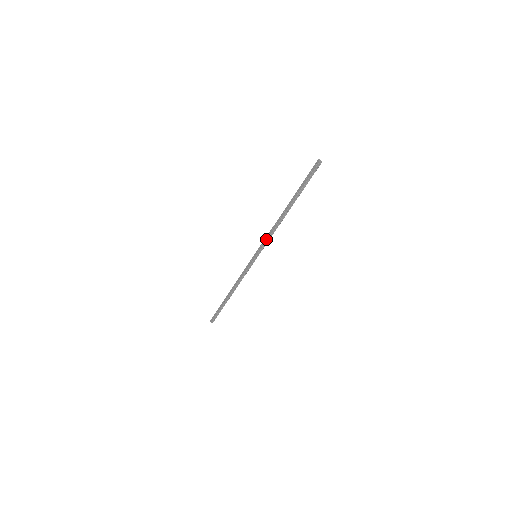
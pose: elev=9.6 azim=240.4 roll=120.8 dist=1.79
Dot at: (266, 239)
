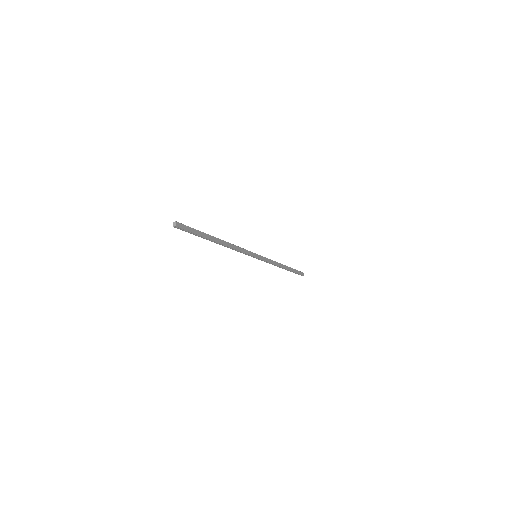
Dot at: (241, 252)
